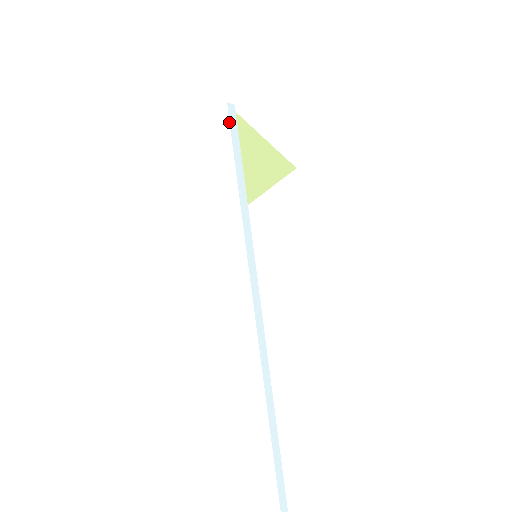
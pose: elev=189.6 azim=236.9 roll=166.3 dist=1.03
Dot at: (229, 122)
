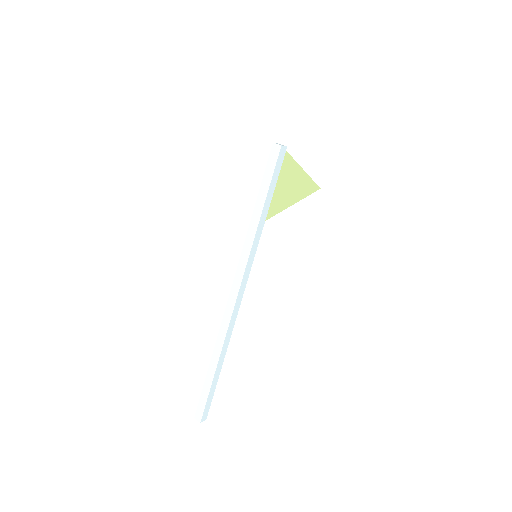
Dot at: (277, 161)
